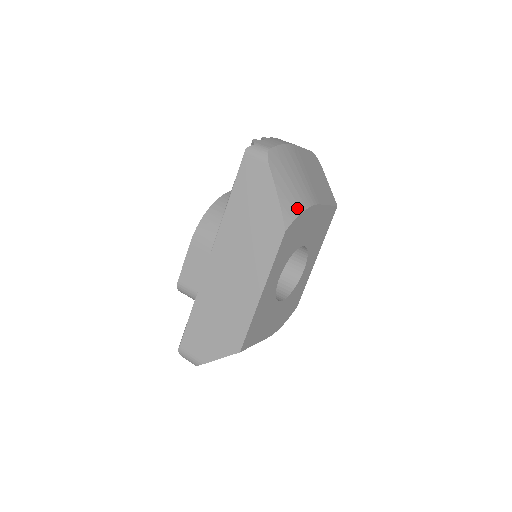
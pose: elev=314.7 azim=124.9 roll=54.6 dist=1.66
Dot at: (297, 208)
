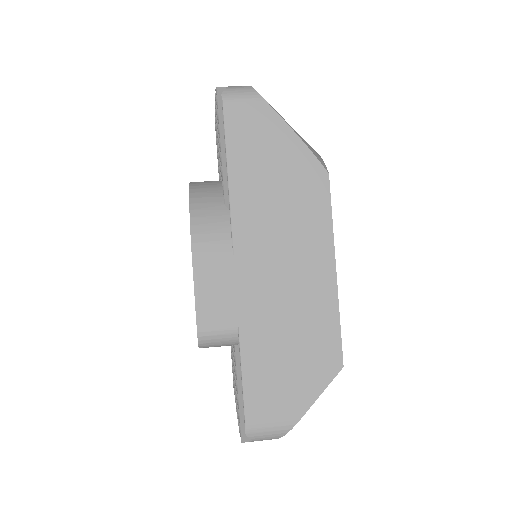
Dot at: occluded
